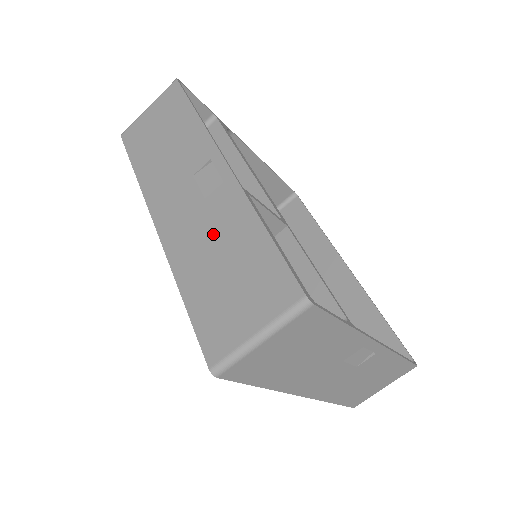
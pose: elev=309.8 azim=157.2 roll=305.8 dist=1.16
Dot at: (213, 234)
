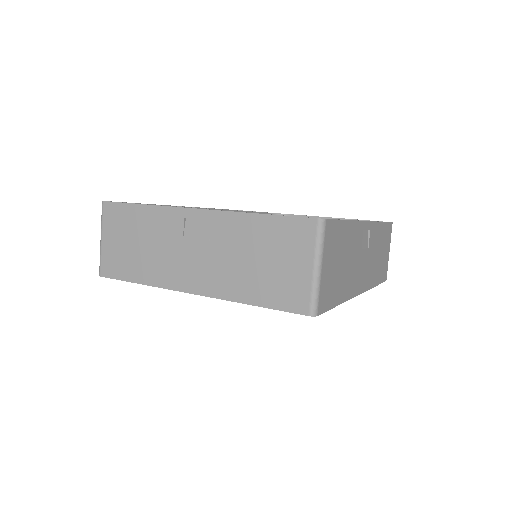
Dot at: occluded
